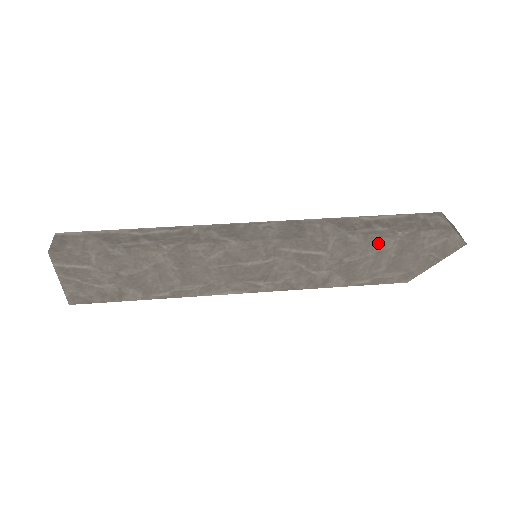
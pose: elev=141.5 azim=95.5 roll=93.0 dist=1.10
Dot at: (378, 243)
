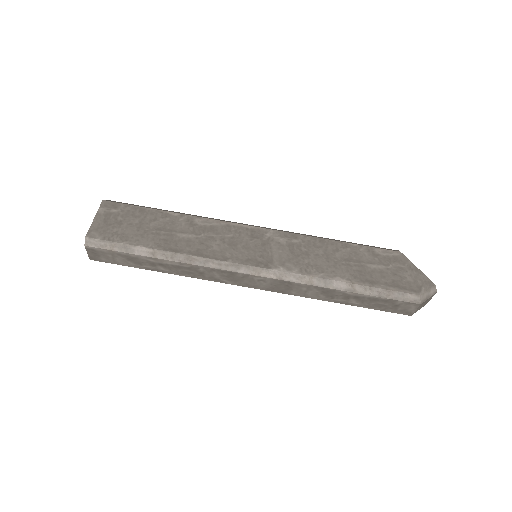
Dot at: occluded
